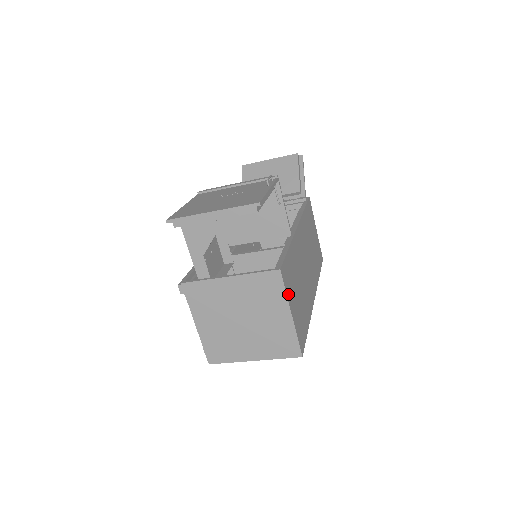
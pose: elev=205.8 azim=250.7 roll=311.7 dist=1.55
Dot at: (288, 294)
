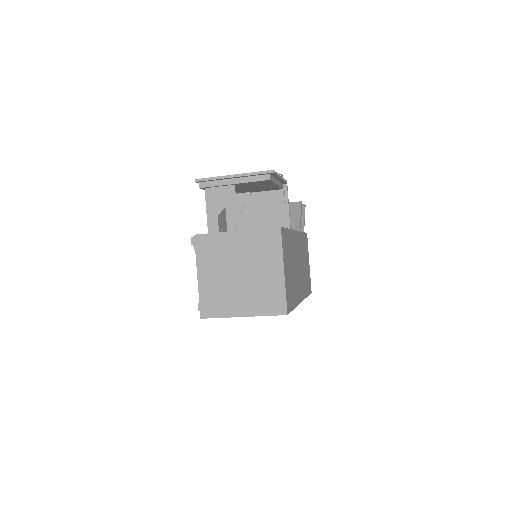
Dot at: (284, 253)
